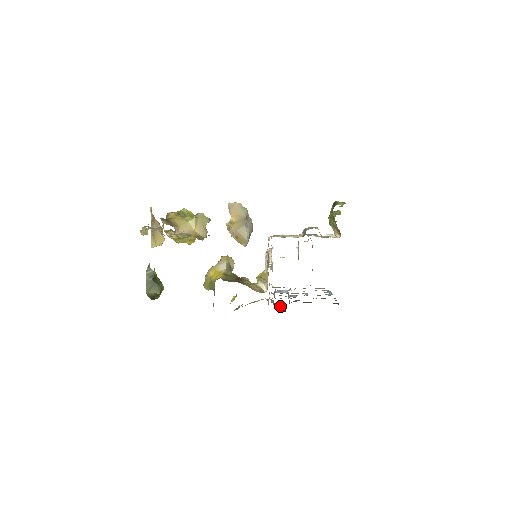
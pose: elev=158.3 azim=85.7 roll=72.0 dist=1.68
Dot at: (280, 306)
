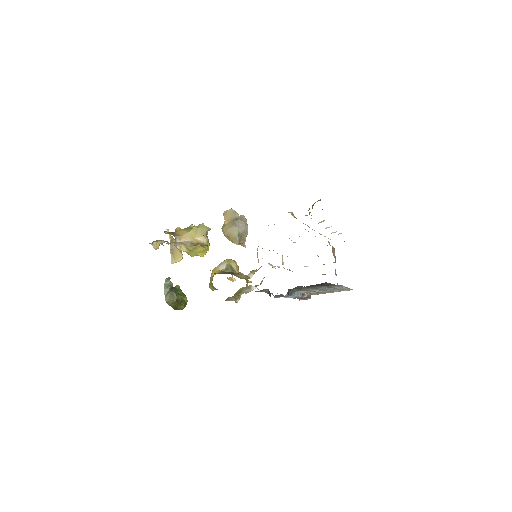
Dot at: (268, 292)
